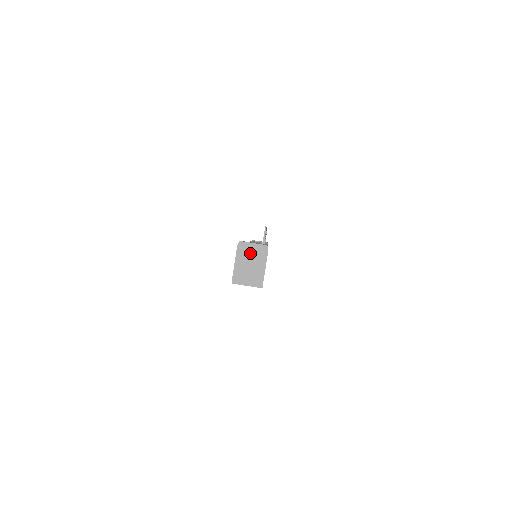
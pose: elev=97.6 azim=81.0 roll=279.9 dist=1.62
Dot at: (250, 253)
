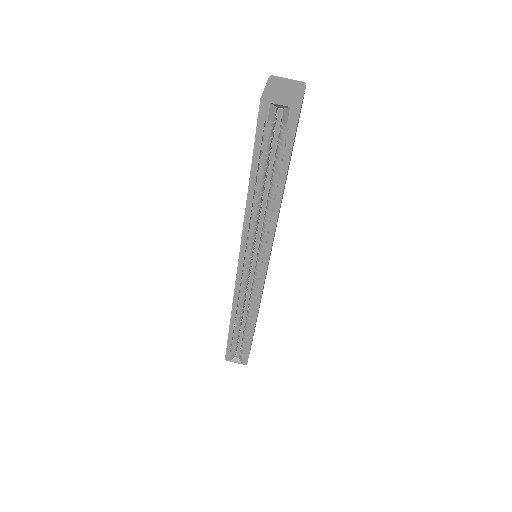
Dot at: (284, 84)
